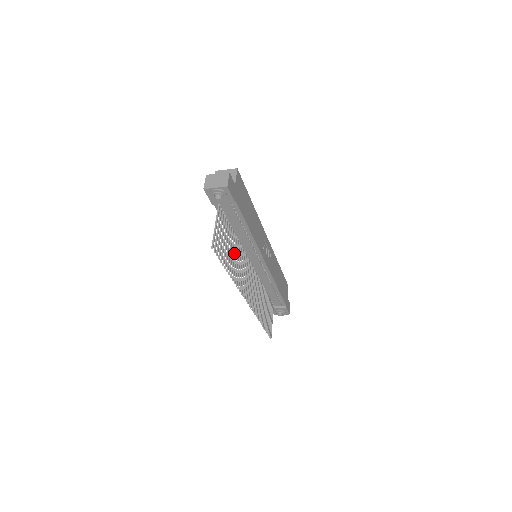
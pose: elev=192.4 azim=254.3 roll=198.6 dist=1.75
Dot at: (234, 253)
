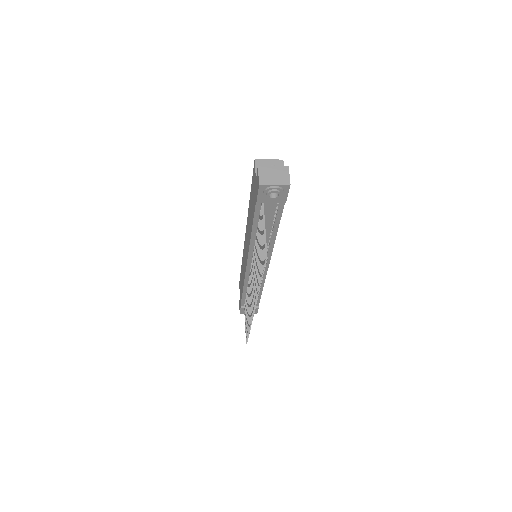
Dot at: occluded
